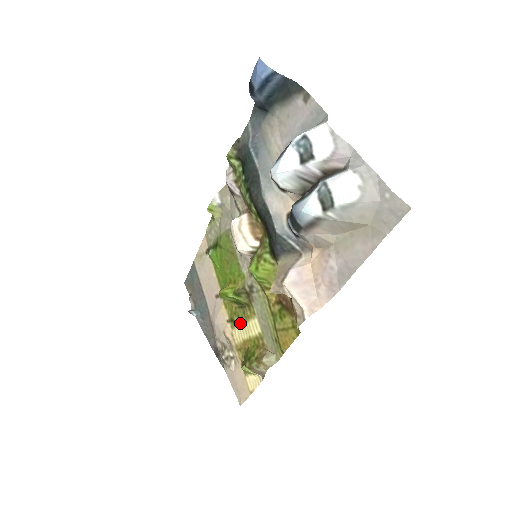
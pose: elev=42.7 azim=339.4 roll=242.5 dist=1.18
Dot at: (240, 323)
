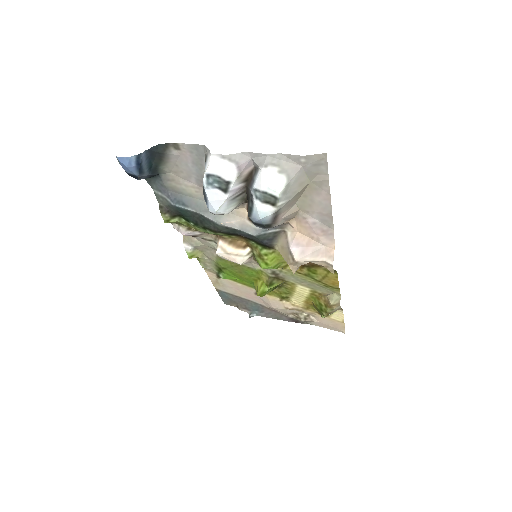
Dot at: (290, 295)
